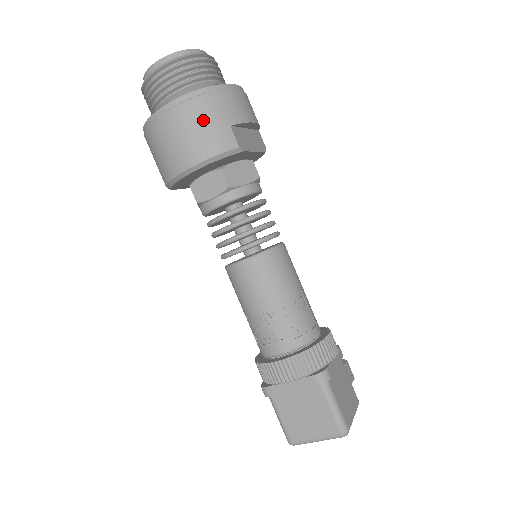
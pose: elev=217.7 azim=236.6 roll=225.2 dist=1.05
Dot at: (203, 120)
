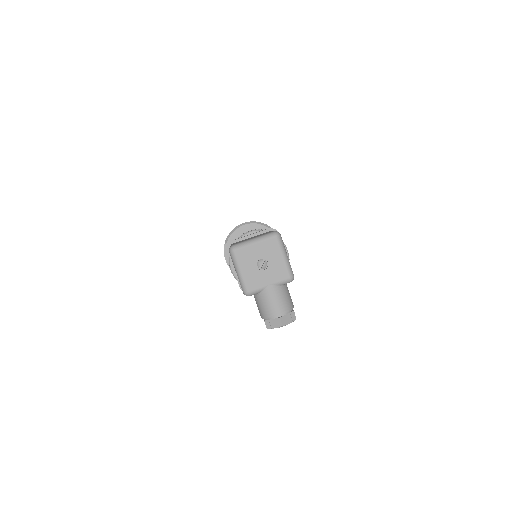
Dot at: occluded
